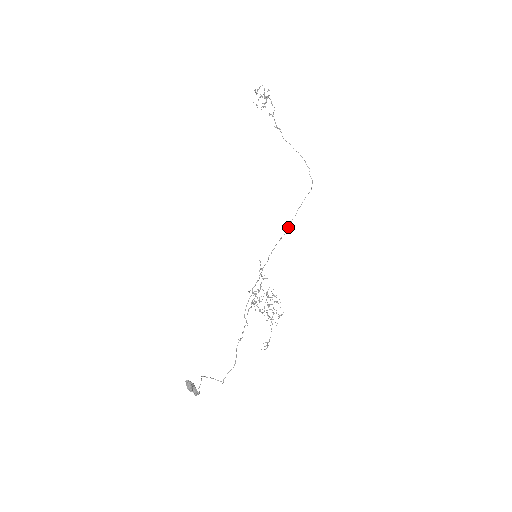
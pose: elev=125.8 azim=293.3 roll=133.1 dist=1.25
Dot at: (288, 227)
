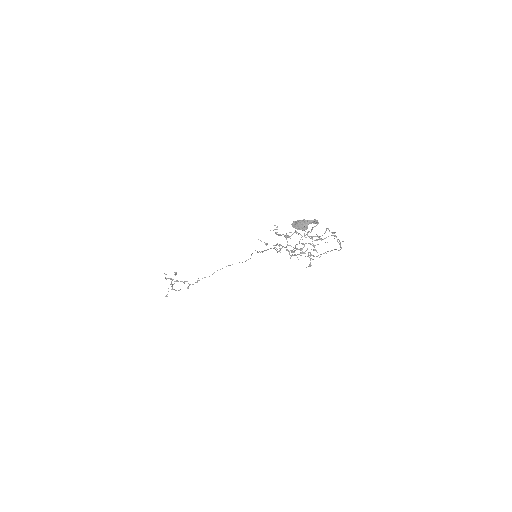
Dot at: occluded
